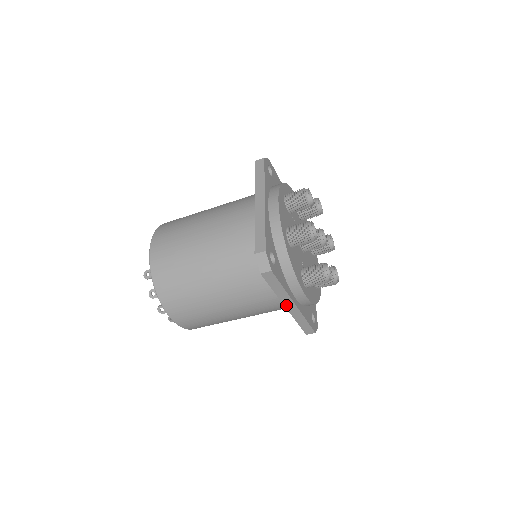
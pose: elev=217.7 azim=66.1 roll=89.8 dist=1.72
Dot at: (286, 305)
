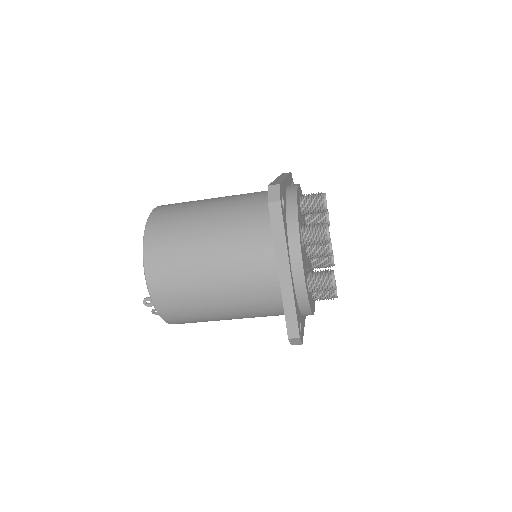
Dot at: occluded
